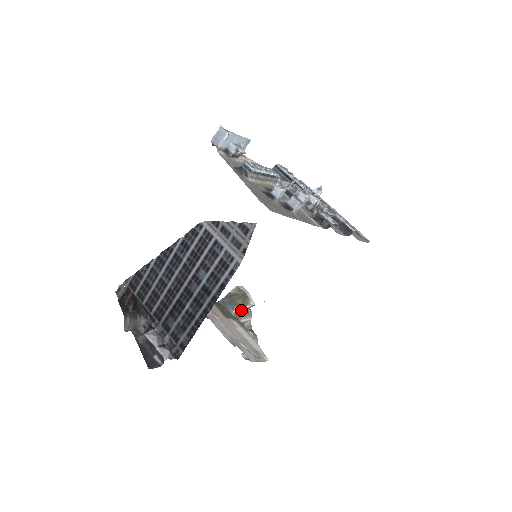
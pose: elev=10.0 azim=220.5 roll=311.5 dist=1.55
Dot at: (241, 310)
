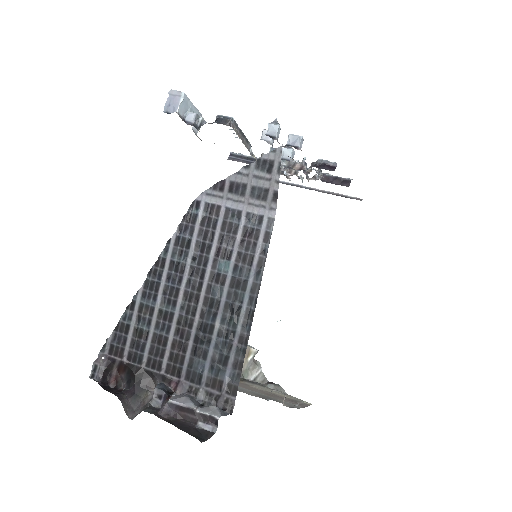
Dot at: (244, 366)
